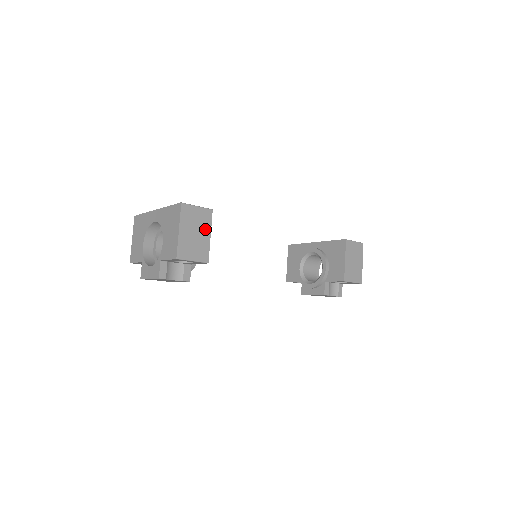
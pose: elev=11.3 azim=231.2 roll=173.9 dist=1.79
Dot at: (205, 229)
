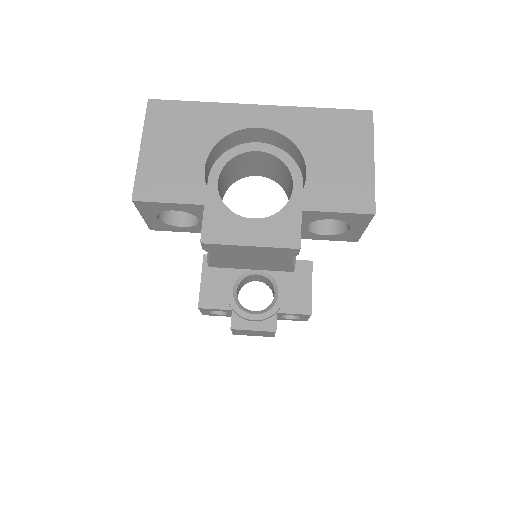
Dot at: occluded
